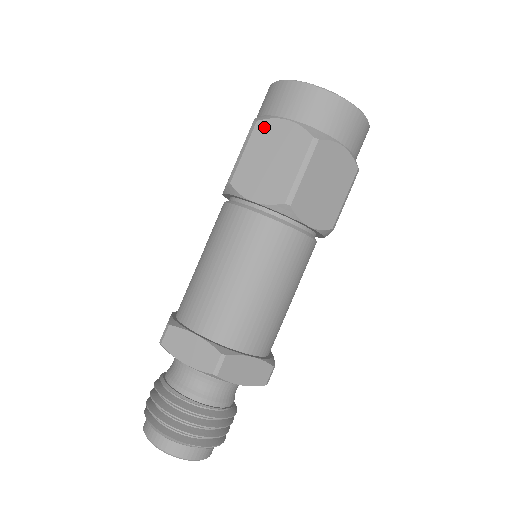
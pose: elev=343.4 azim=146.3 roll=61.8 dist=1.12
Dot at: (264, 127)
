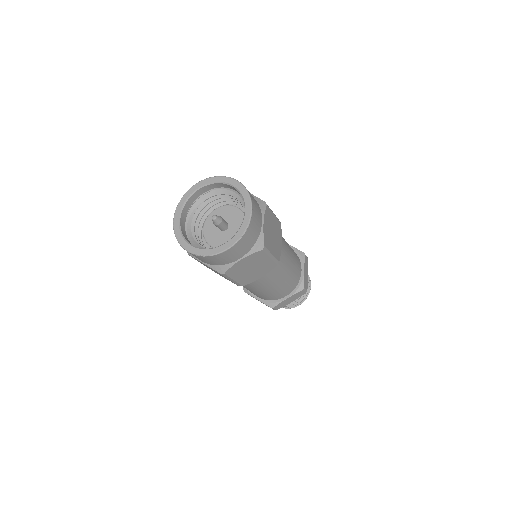
Dot at: occluded
